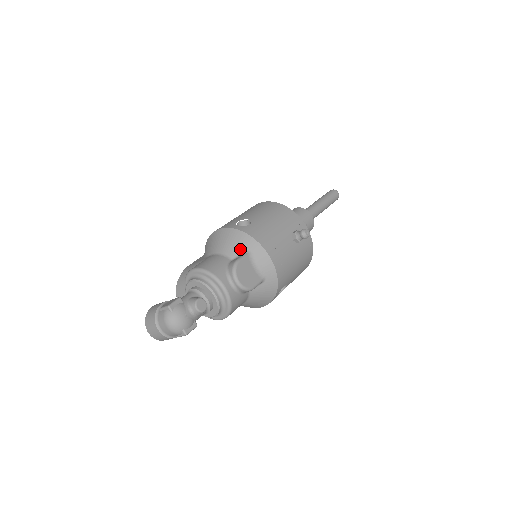
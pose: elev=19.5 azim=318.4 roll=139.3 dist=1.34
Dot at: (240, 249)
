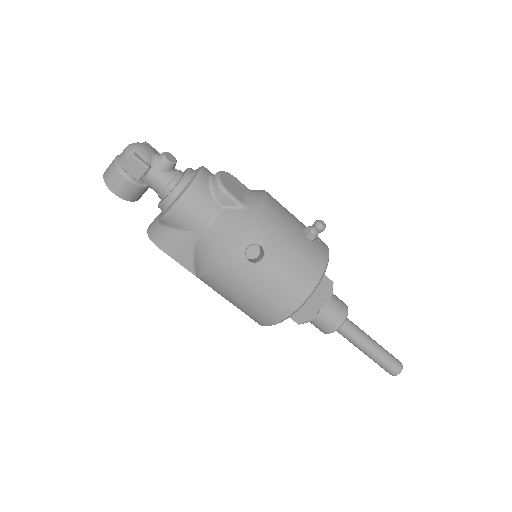
Dot at: occluded
